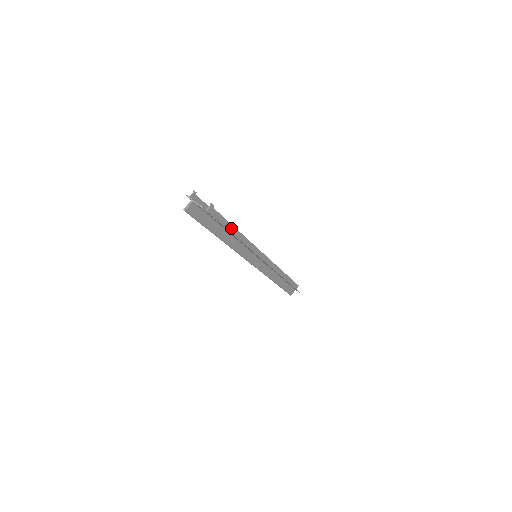
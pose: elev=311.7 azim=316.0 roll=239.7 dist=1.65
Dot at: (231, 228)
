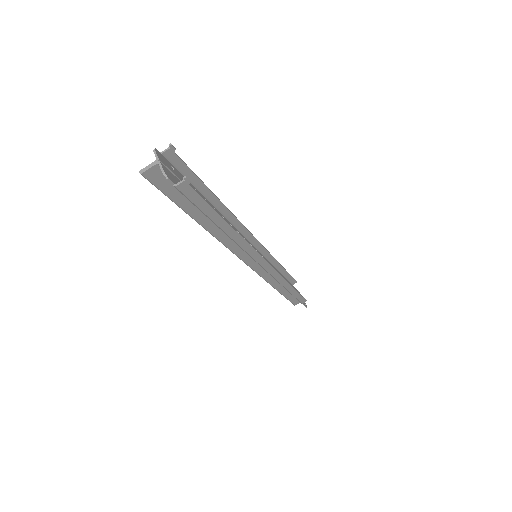
Dot at: (217, 218)
